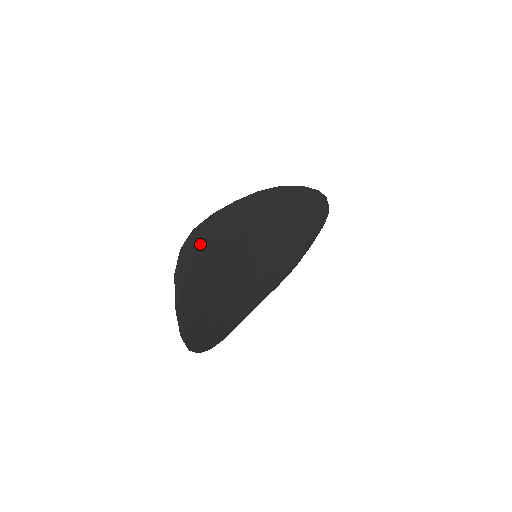
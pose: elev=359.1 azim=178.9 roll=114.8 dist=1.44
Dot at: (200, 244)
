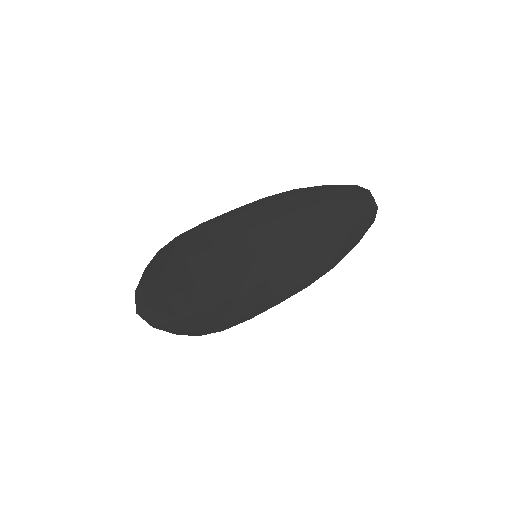
Dot at: (181, 247)
